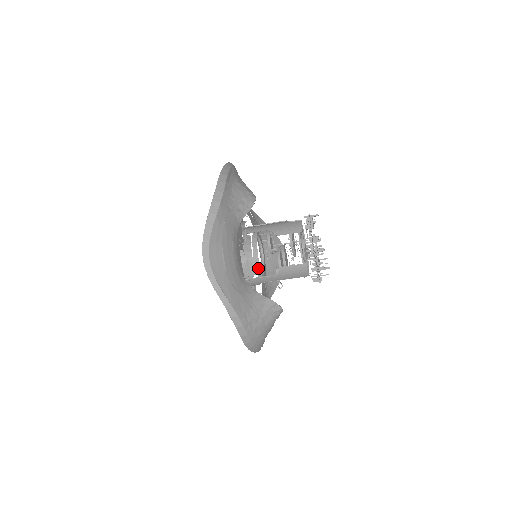
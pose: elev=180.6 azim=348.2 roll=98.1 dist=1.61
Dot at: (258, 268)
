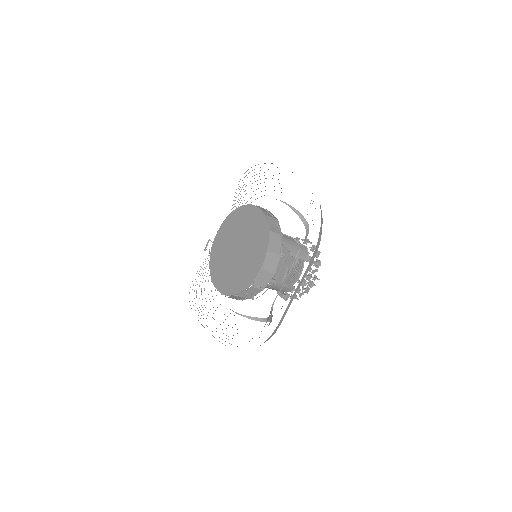
Dot at: occluded
